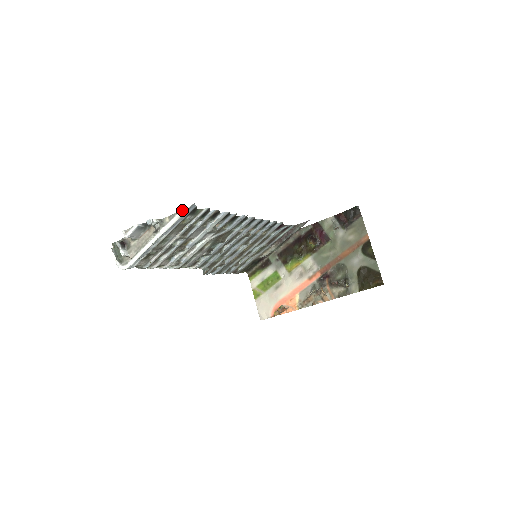
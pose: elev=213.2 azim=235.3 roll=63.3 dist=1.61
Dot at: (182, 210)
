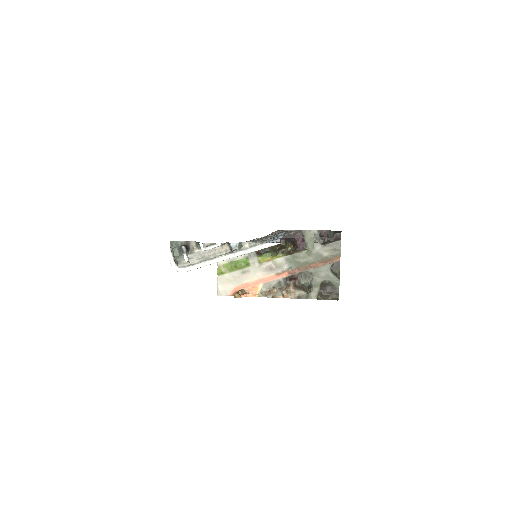
Dot at: (268, 244)
